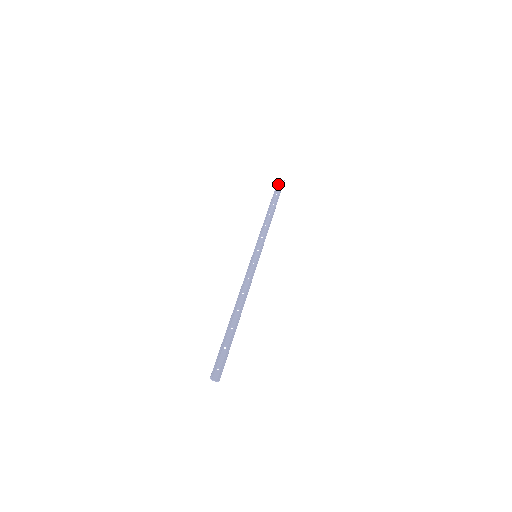
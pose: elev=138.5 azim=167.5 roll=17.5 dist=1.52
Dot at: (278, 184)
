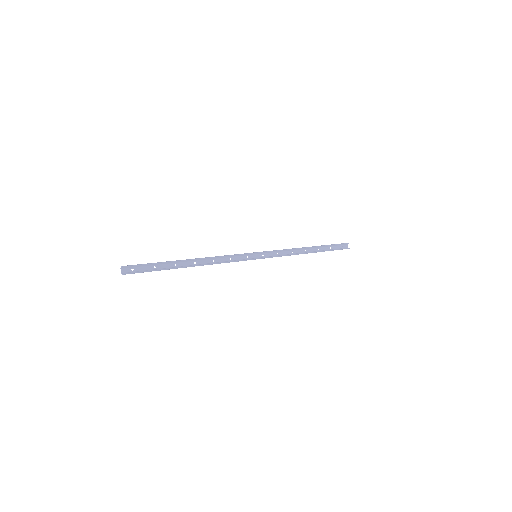
Dot at: (342, 245)
